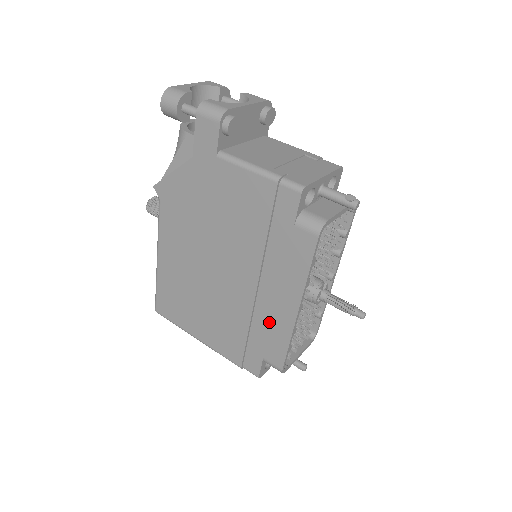
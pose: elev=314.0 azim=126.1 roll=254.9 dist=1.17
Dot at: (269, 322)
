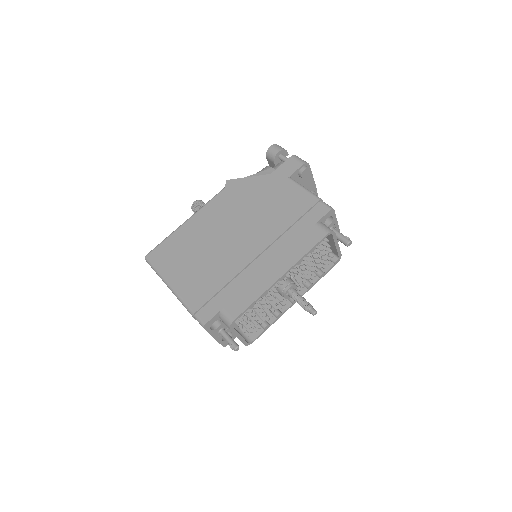
Dot at: (250, 281)
